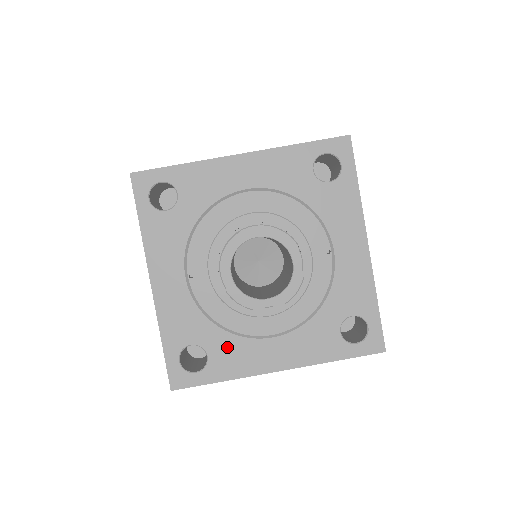
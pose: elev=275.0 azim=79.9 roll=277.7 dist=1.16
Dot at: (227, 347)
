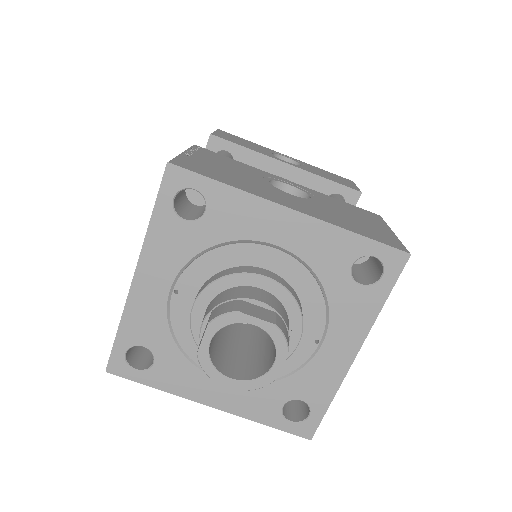
Dot at: (176, 366)
